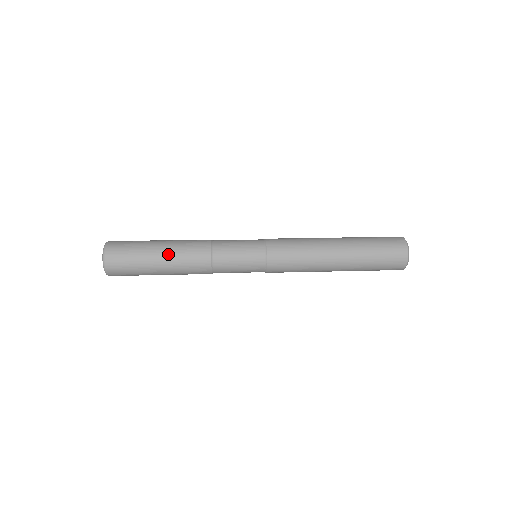
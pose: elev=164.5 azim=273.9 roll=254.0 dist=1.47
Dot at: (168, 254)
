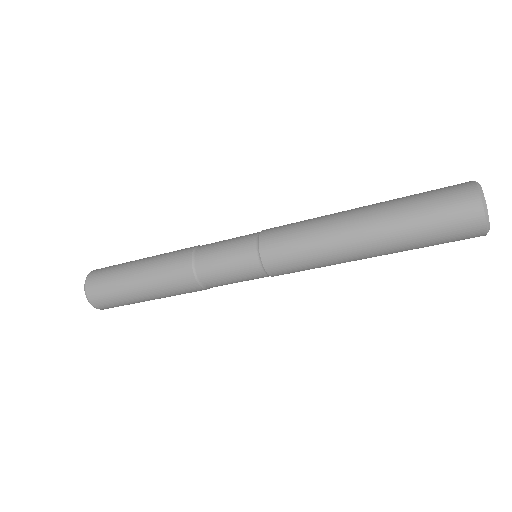
Dot at: (149, 259)
